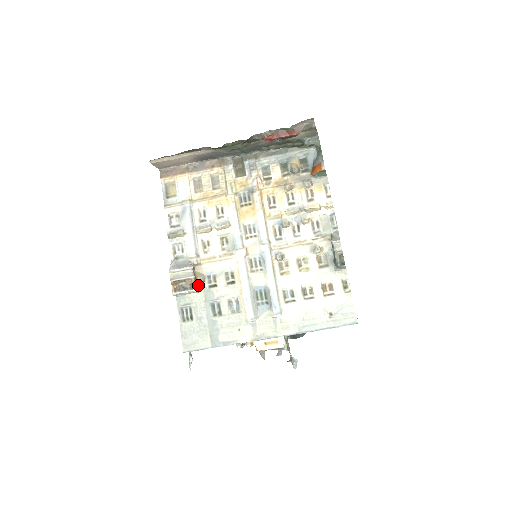
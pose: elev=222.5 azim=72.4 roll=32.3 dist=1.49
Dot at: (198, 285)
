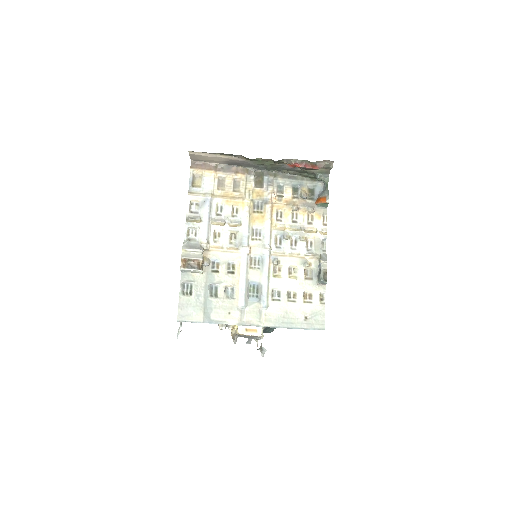
Dot at: (203, 267)
